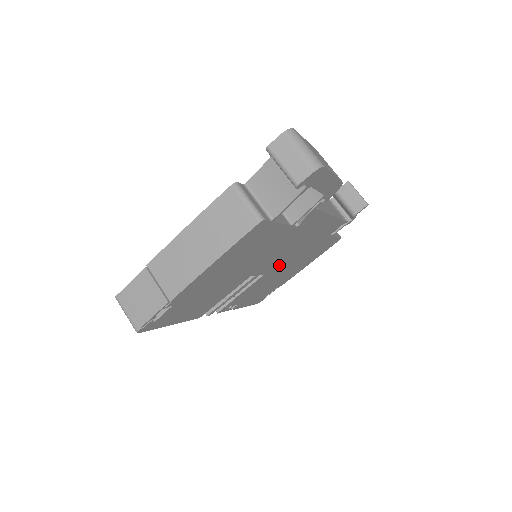
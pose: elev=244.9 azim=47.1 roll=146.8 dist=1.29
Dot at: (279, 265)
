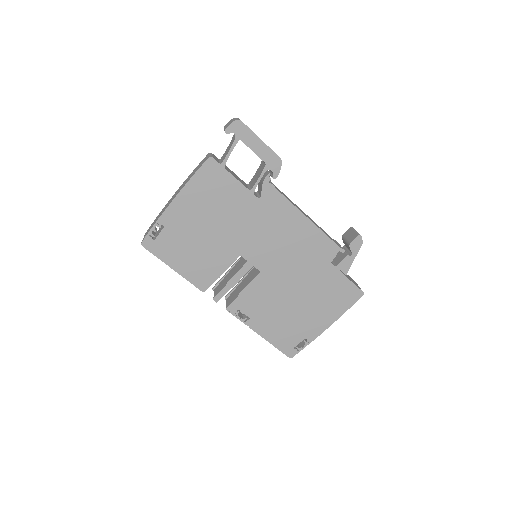
Dot at: (276, 270)
